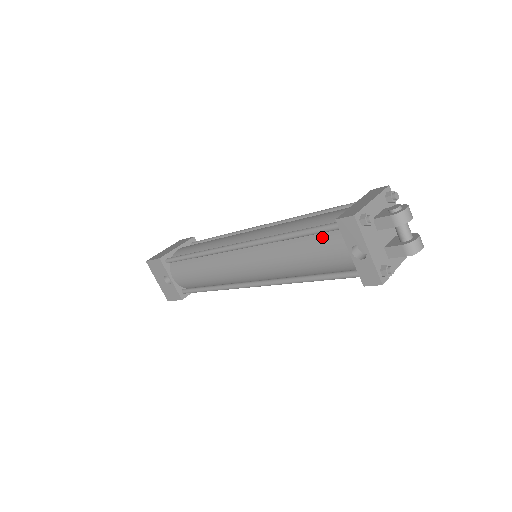
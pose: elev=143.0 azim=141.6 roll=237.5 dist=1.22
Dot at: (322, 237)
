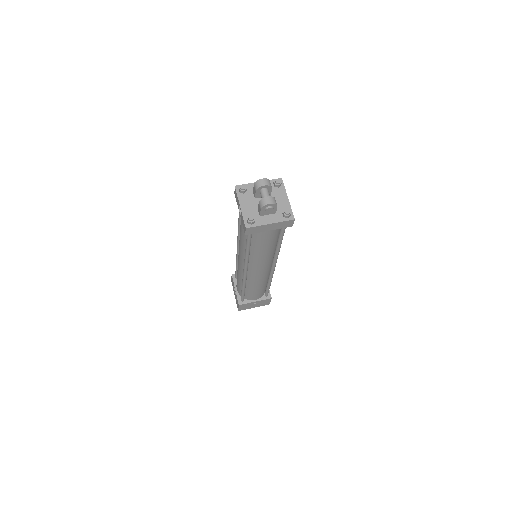
Dot at: occluded
